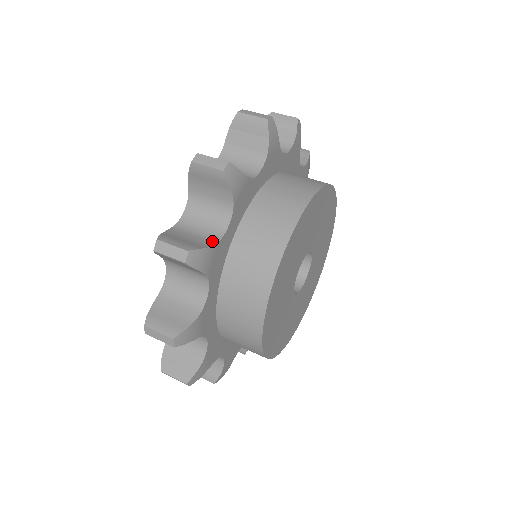
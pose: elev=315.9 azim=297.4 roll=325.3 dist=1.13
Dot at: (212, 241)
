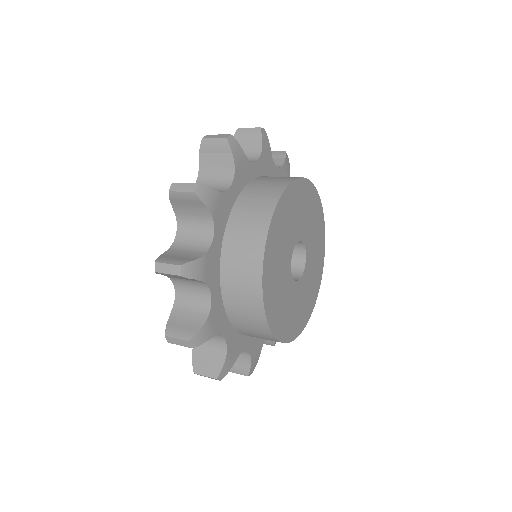
Dot at: (202, 252)
